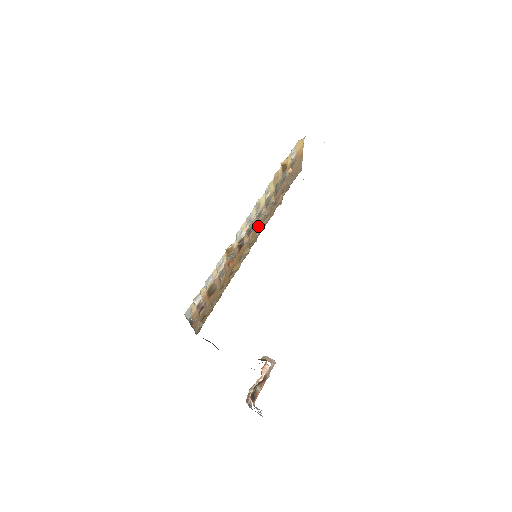
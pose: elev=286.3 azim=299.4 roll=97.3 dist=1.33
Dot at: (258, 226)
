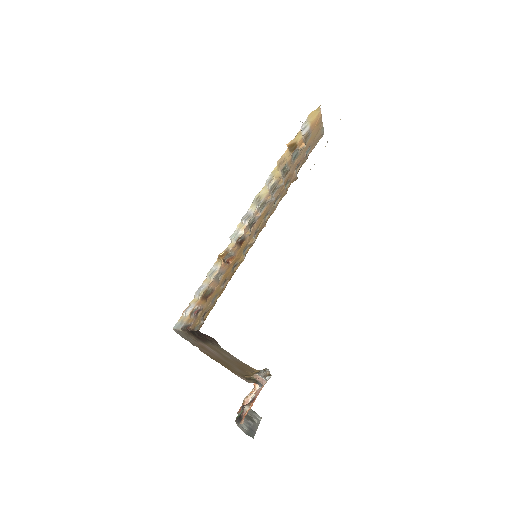
Dot at: (264, 213)
